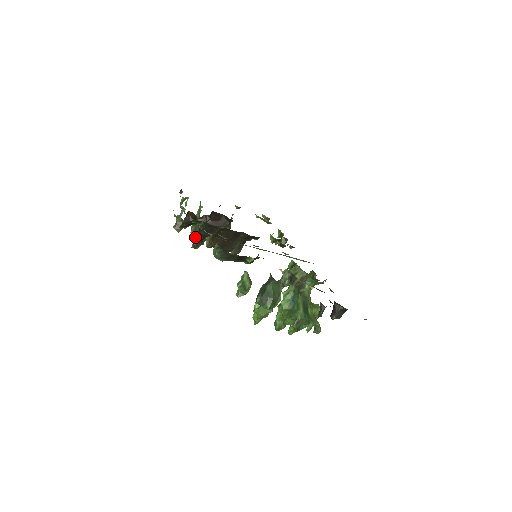
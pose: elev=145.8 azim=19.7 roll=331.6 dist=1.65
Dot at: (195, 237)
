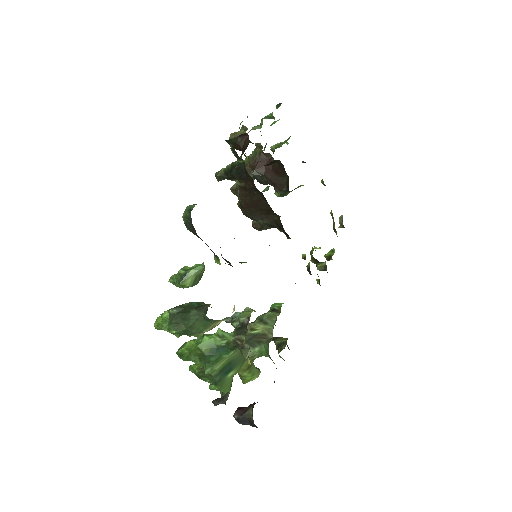
Dot at: (226, 167)
